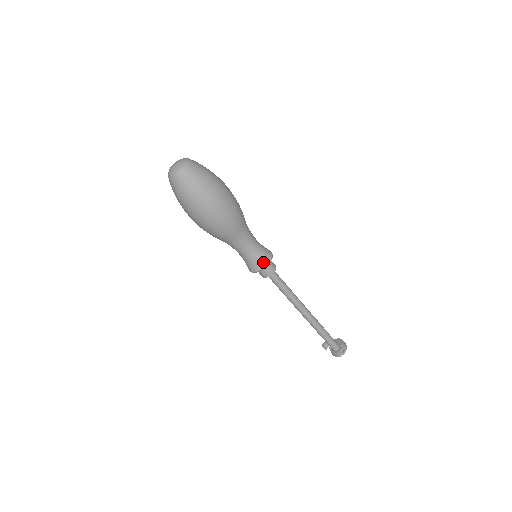
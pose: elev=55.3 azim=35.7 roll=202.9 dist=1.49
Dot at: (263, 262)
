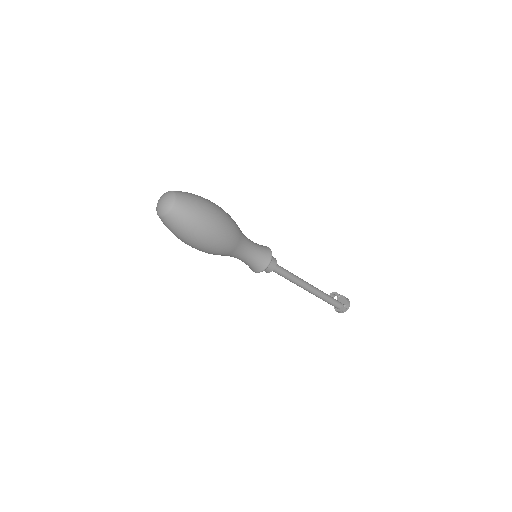
Dot at: (260, 268)
